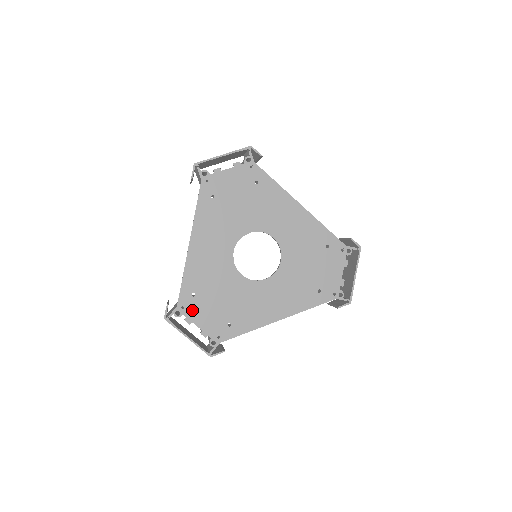
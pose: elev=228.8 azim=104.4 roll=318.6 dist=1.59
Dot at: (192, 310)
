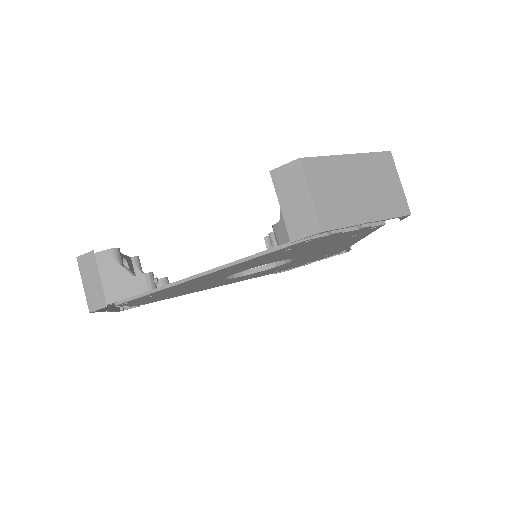
Dot at: (135, 302)
